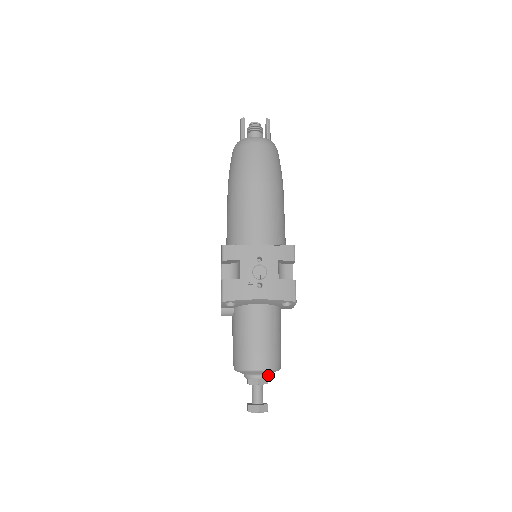
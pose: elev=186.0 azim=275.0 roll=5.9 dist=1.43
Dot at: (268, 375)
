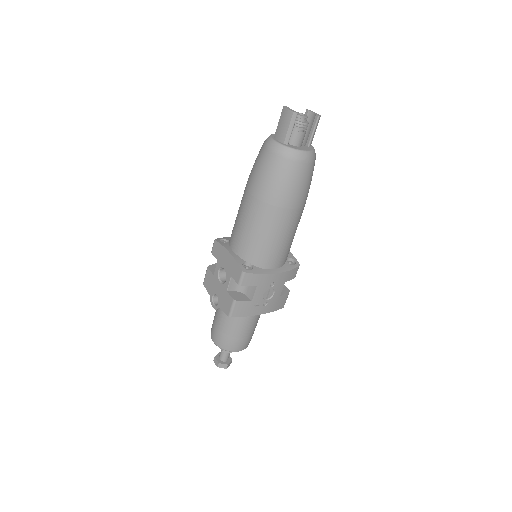
Dot at: occluded
